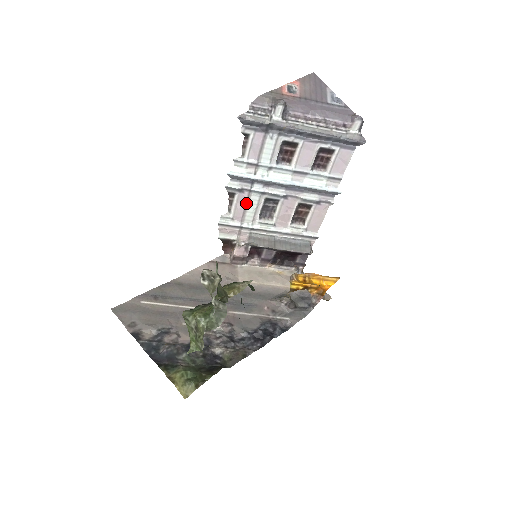
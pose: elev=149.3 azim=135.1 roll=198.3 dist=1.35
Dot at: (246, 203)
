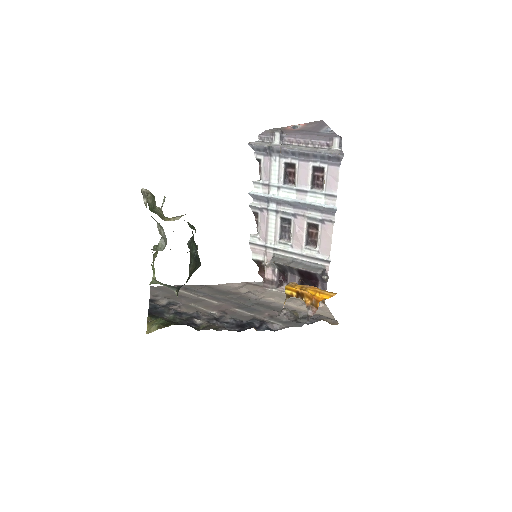
Dot at: (267, 222)
